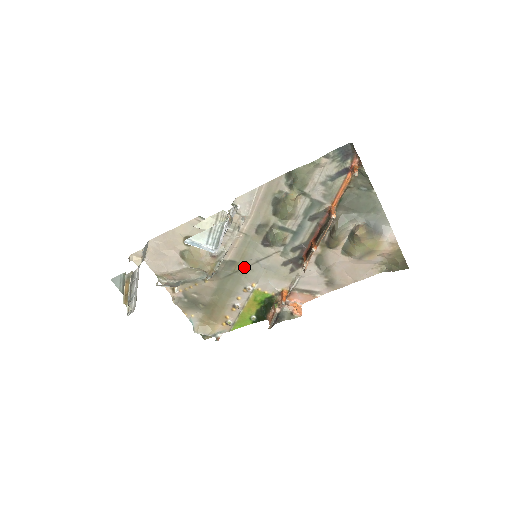
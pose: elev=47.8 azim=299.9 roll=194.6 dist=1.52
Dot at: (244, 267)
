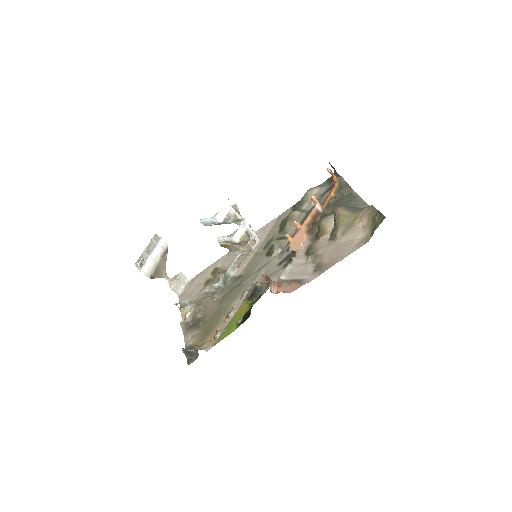
Dot at: (247, 277)
